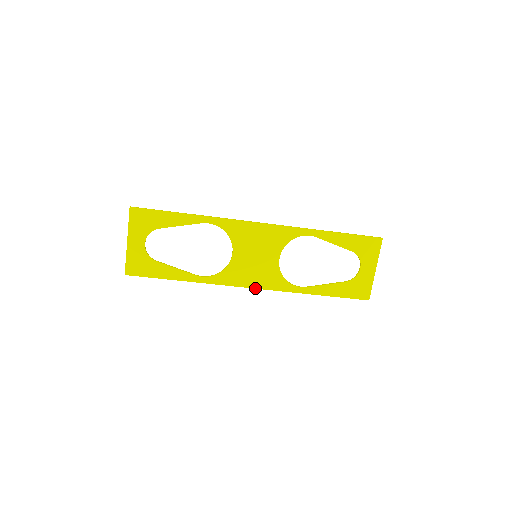
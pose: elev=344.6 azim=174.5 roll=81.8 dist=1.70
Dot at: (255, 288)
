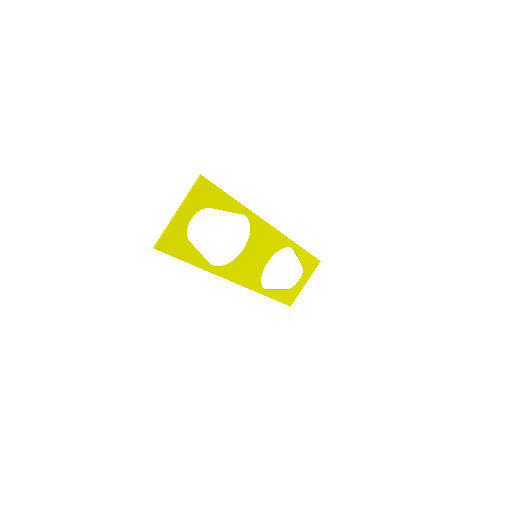
Dot at: occluded
